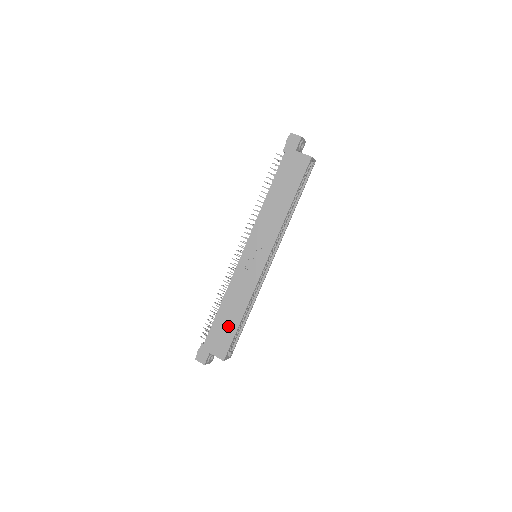
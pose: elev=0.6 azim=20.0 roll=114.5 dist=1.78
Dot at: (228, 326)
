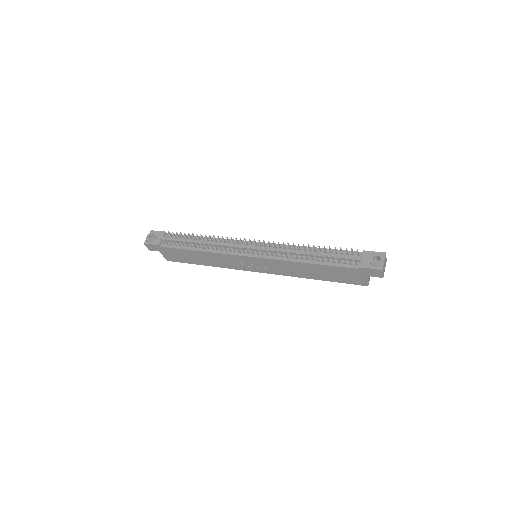
Dot at: (190, 259)
